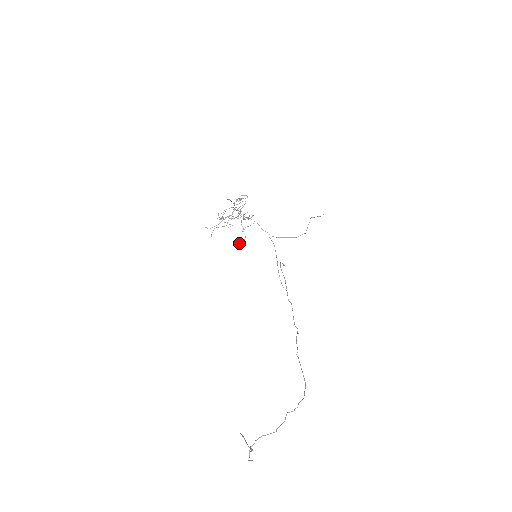
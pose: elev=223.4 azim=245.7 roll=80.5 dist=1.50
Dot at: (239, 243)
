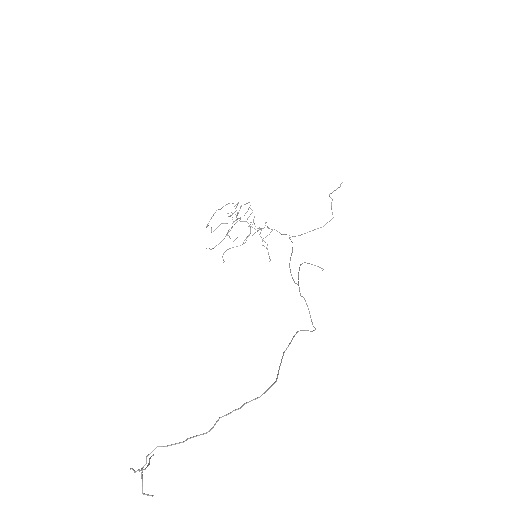
Dot at: occluded
